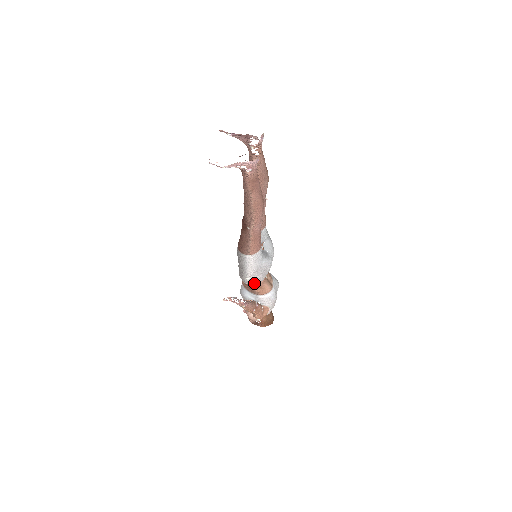
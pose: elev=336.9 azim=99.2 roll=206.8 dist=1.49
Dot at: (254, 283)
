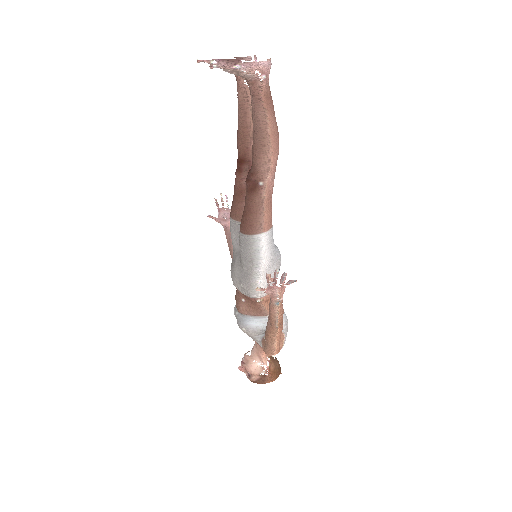
Dot at: occluded
